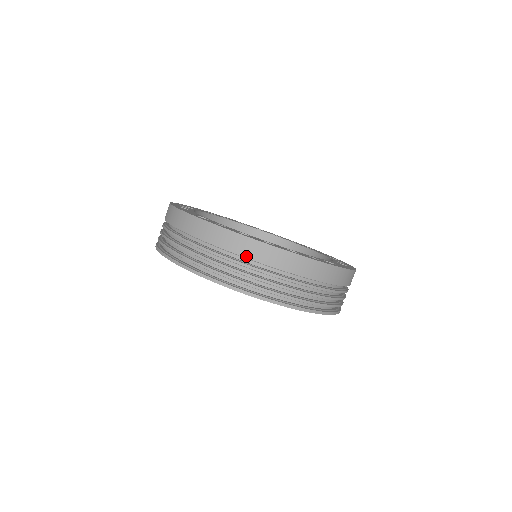
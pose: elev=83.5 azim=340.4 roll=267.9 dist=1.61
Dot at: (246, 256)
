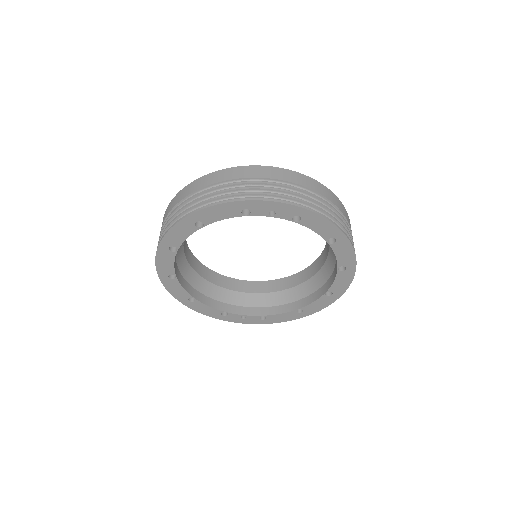
Dot at: (258, 177)
